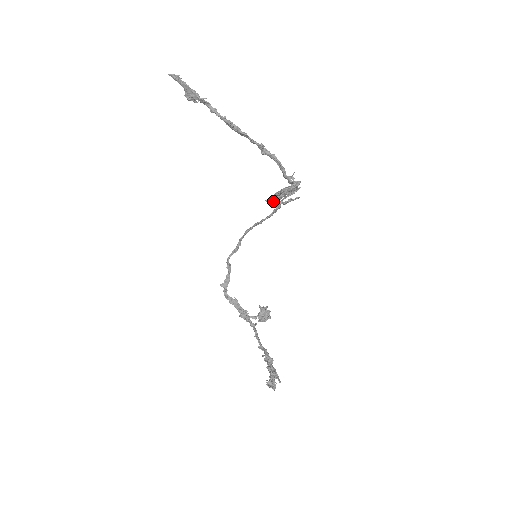
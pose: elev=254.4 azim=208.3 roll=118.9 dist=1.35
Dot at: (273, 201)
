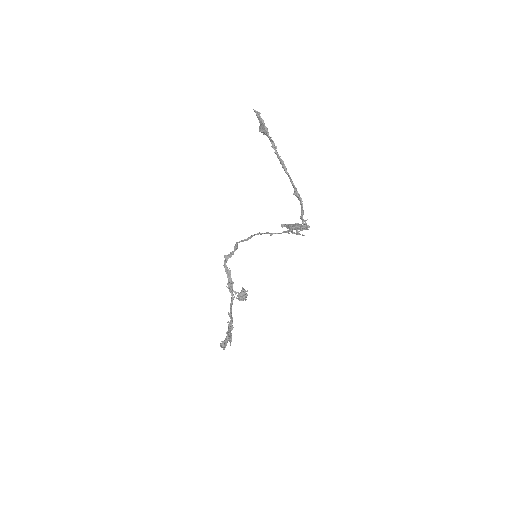
Dot at: (286, 227)
